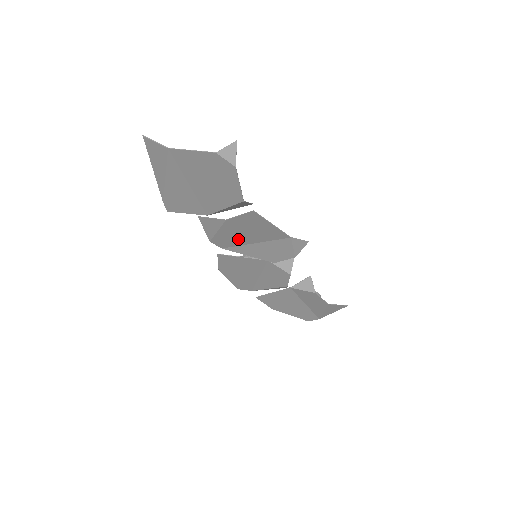
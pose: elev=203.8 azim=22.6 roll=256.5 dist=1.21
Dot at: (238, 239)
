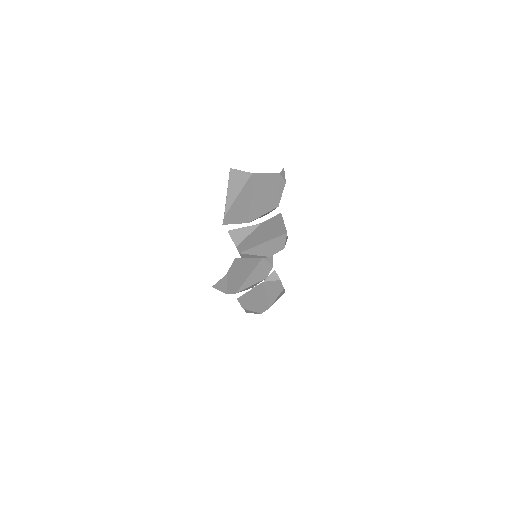
Dot at: (256, 241)
